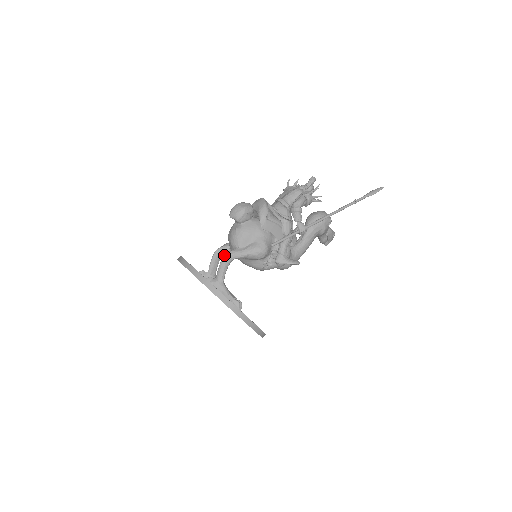
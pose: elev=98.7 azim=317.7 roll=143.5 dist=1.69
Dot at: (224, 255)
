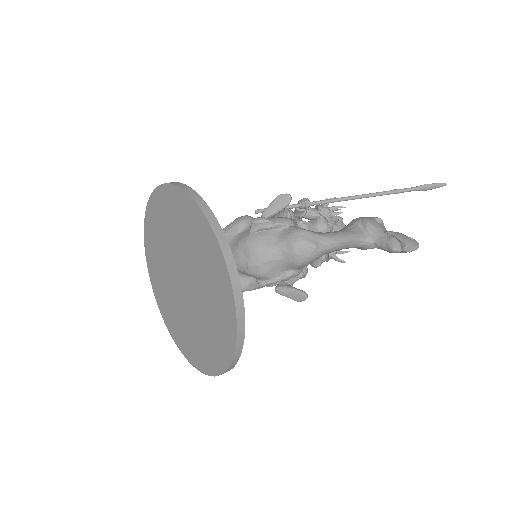
Dot at: occluded
